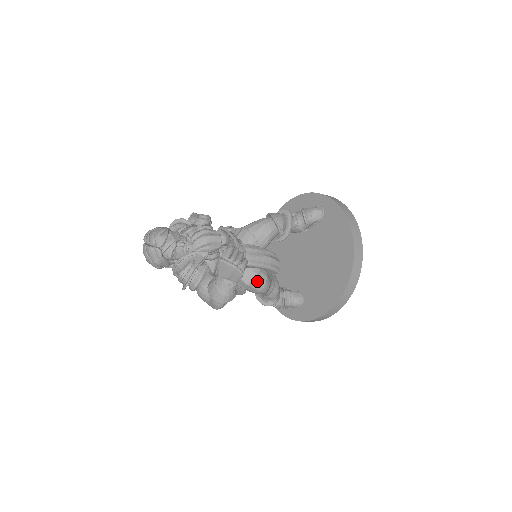
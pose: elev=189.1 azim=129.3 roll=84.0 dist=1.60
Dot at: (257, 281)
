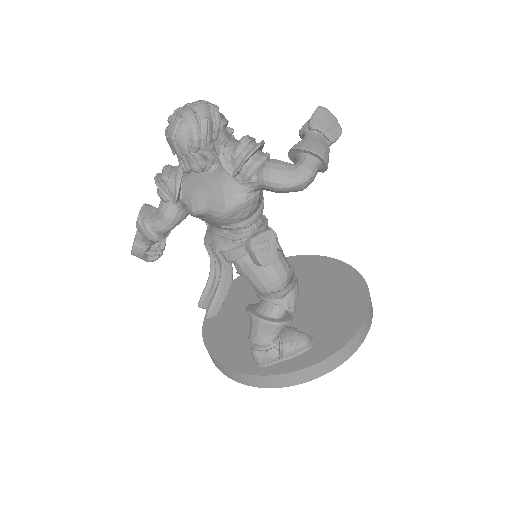
Dot at: (283, 255)
